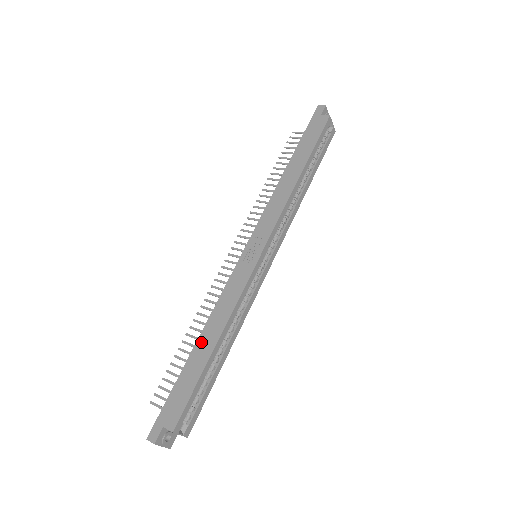
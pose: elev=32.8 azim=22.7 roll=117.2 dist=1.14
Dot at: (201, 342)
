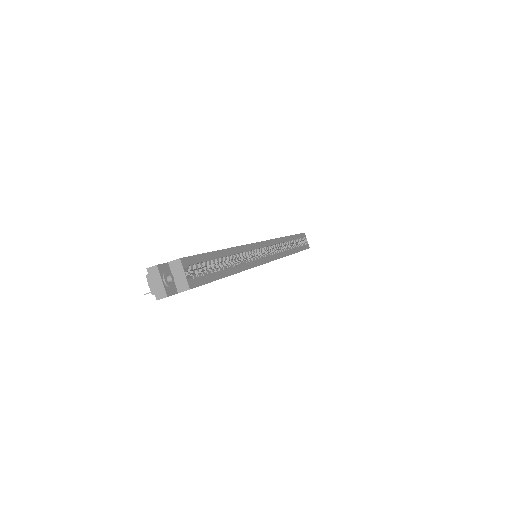
Dot at: occluded
